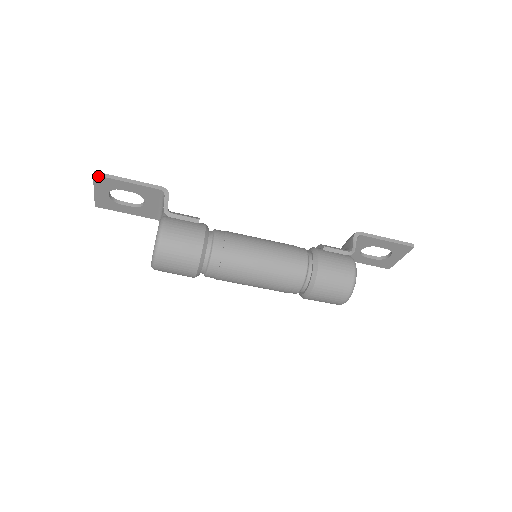
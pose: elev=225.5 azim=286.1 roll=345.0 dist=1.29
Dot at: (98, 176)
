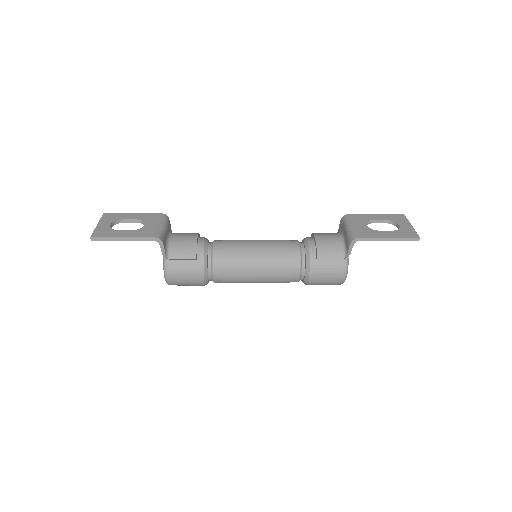
Dot at: (96, 240)
